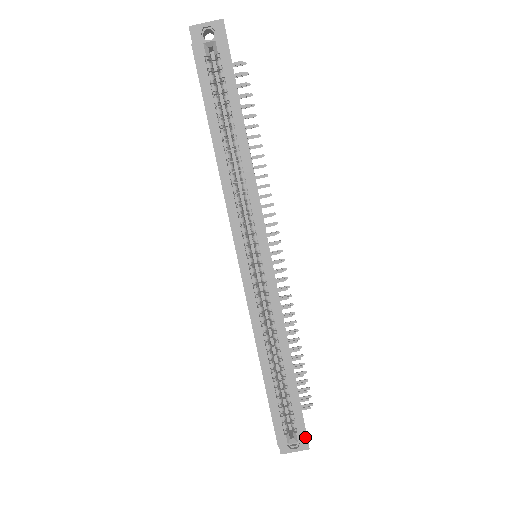
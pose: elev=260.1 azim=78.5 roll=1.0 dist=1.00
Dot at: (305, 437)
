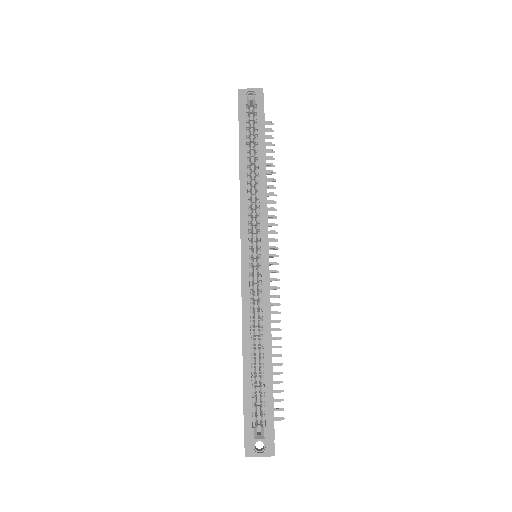
Dot at: (272, 434)
